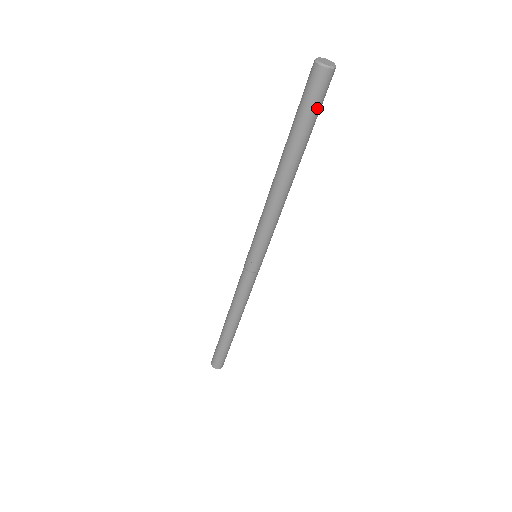
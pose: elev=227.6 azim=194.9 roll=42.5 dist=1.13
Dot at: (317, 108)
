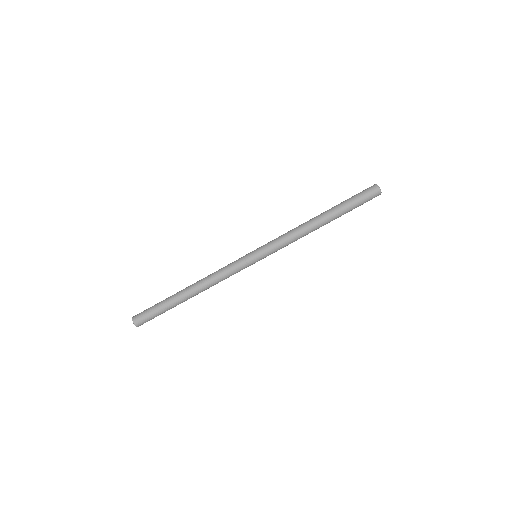
Dot at: (361, 202)
